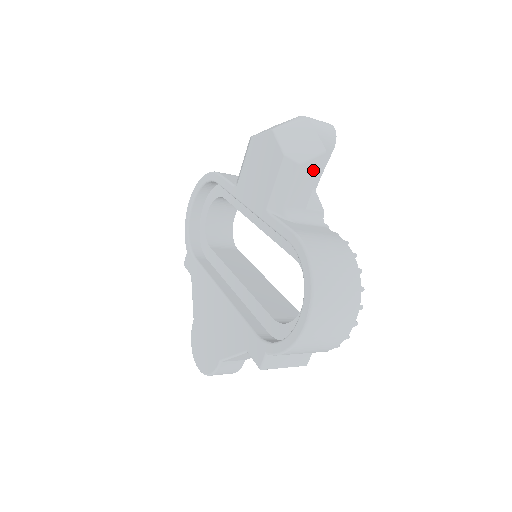
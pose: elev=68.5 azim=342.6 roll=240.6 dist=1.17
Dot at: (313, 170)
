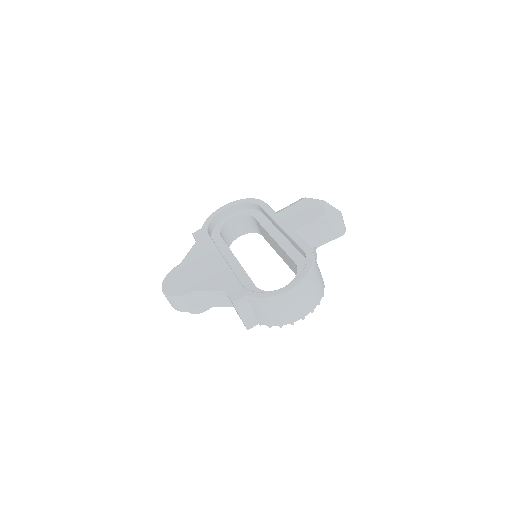
Dot at: (332, 232)
